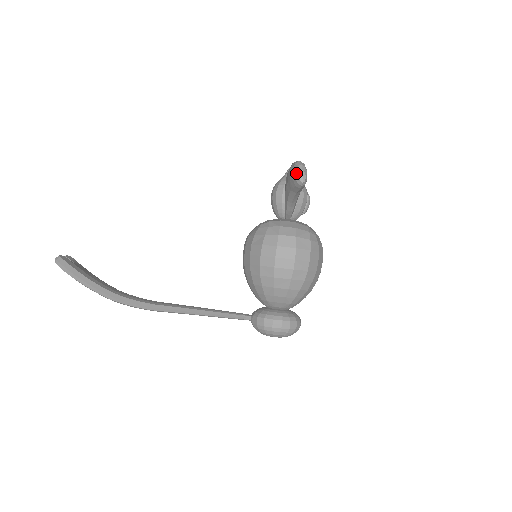
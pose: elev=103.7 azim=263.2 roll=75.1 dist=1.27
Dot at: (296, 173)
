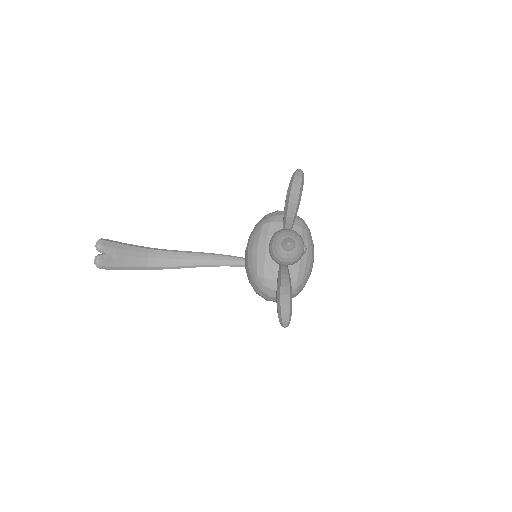
Dot at: occluded
